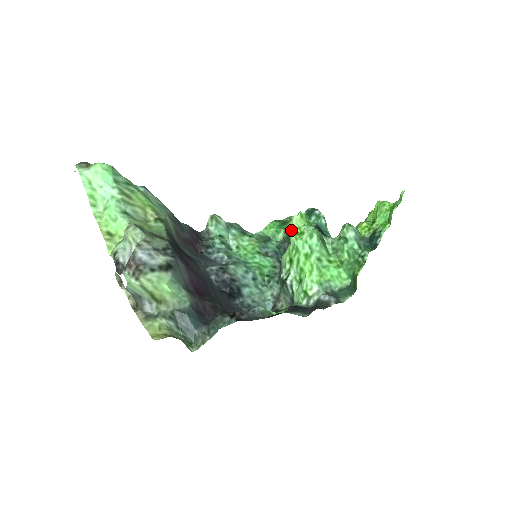
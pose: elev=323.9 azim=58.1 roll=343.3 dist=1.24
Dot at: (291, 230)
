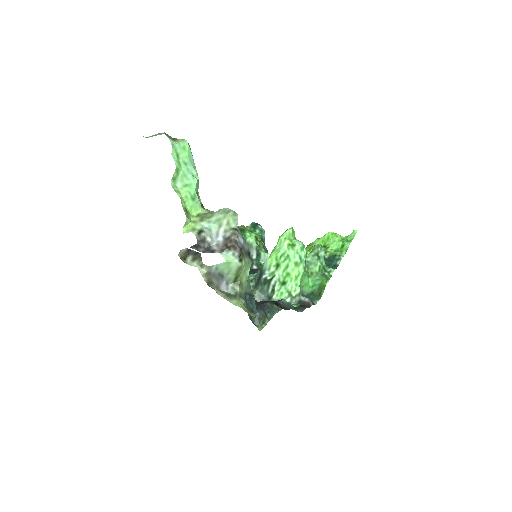
Dot at: (284, 240)
